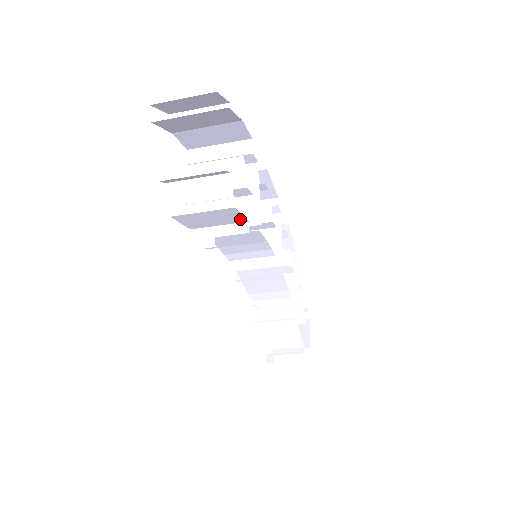
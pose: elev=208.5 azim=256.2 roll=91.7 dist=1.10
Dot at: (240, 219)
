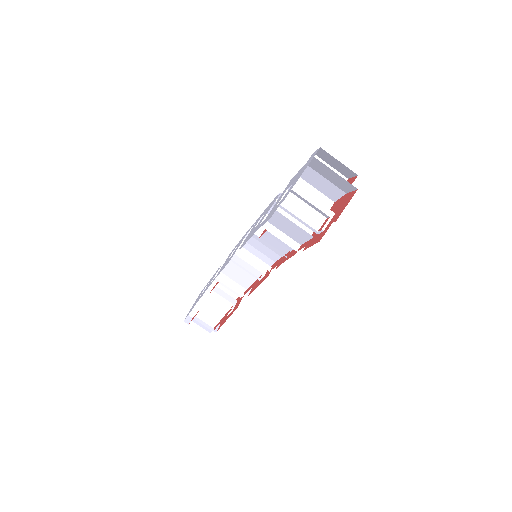
Dot at: (300, 241)
